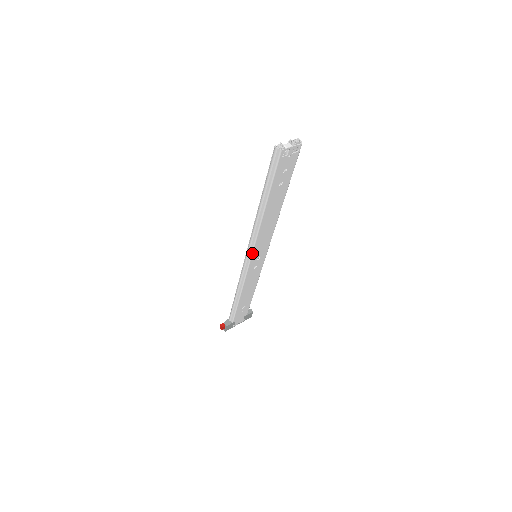
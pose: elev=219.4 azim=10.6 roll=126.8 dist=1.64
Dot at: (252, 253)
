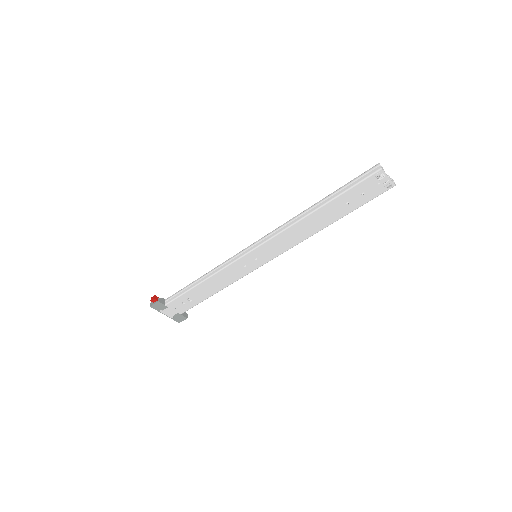
Dot at: (260, 245)
